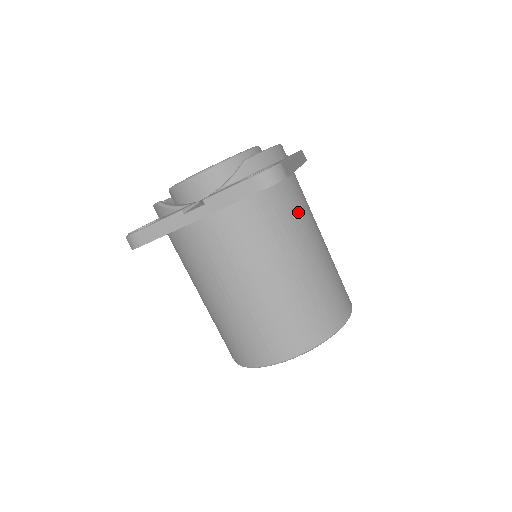
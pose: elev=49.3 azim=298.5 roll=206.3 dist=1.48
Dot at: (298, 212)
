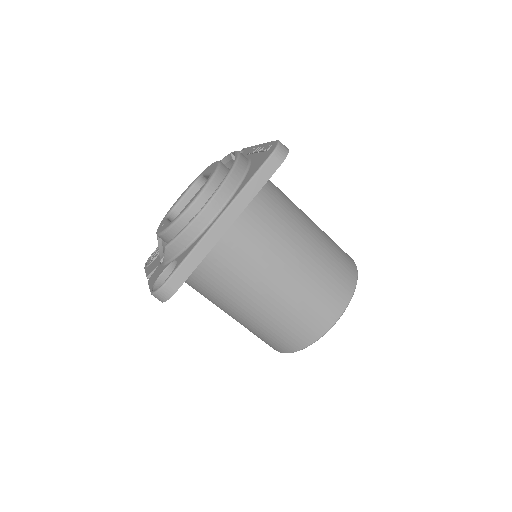
Dot at: (236, 271)
